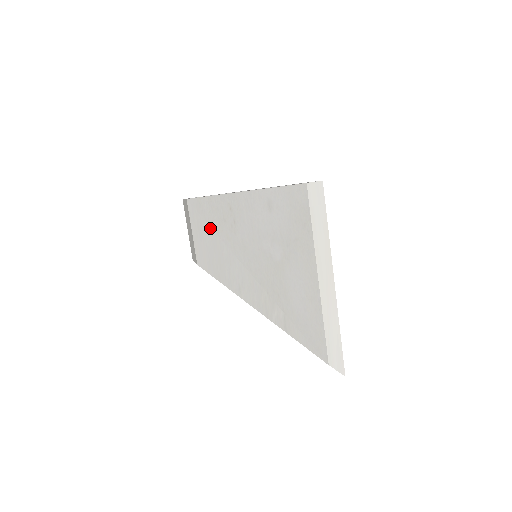
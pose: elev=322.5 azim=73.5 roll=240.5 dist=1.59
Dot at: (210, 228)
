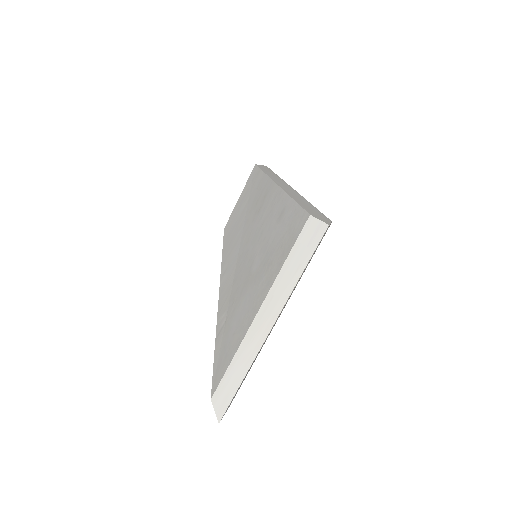
Dot at: (247, 203)
